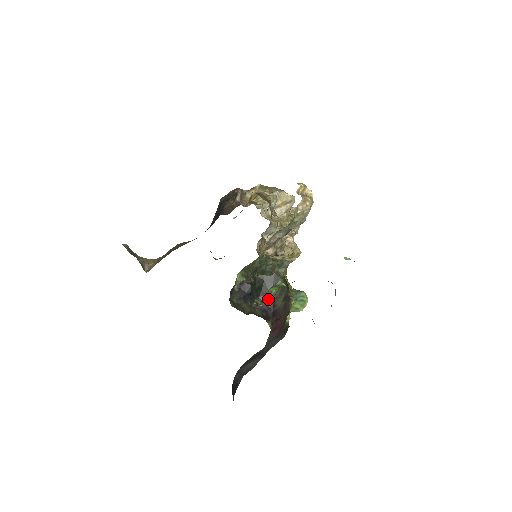
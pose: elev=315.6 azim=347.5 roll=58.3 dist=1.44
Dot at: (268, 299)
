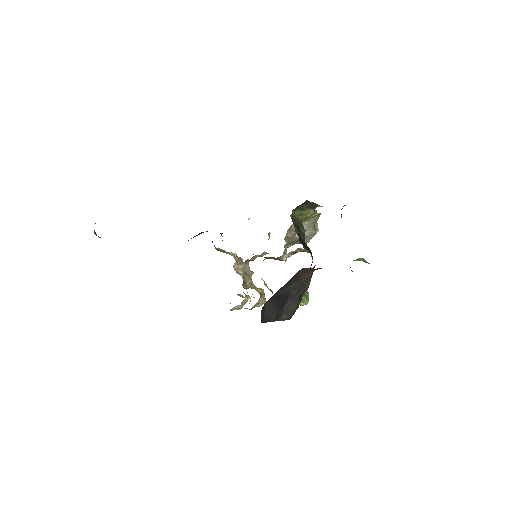
Dot at: occluded
